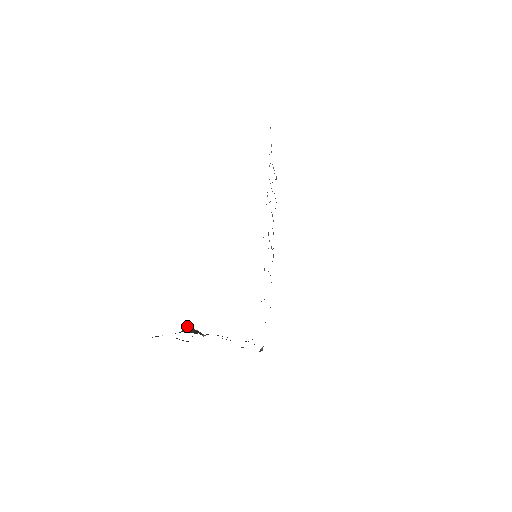
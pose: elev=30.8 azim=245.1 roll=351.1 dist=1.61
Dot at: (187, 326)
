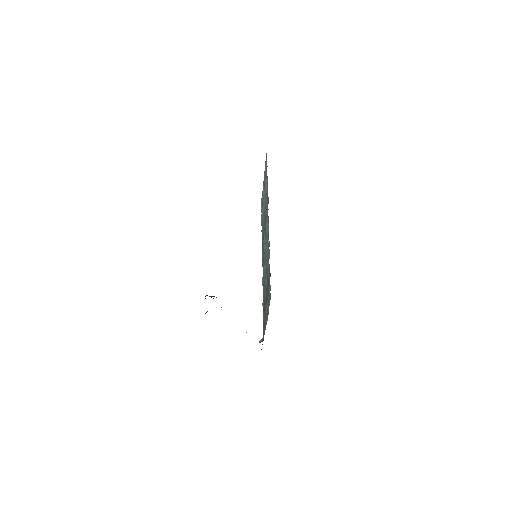
Dot at: occluded
